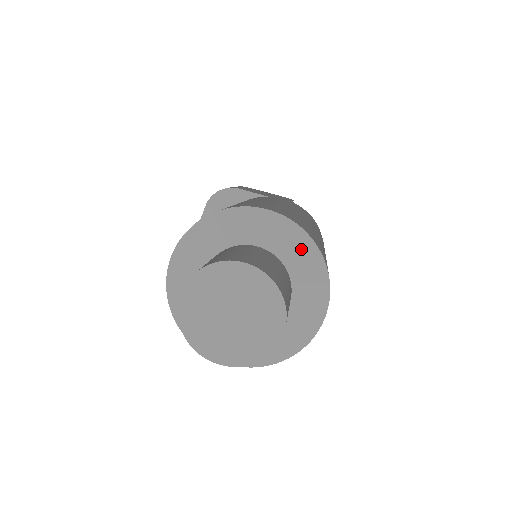
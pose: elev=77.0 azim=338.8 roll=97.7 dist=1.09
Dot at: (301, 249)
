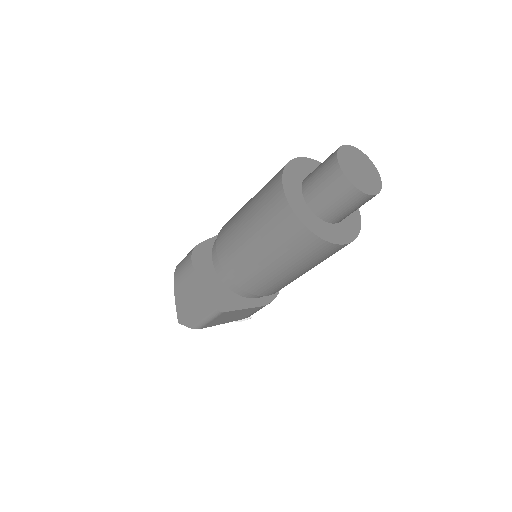
Dot at: occluded
